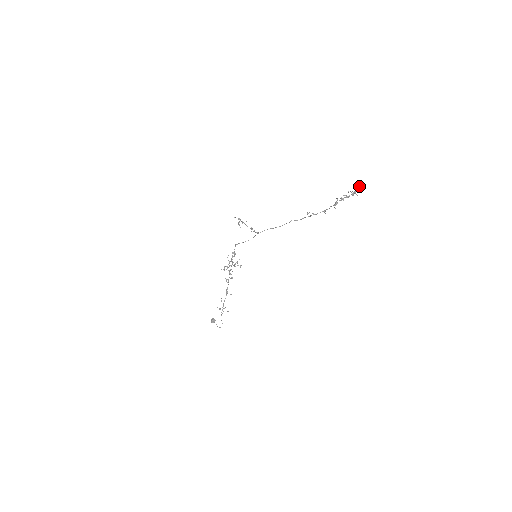
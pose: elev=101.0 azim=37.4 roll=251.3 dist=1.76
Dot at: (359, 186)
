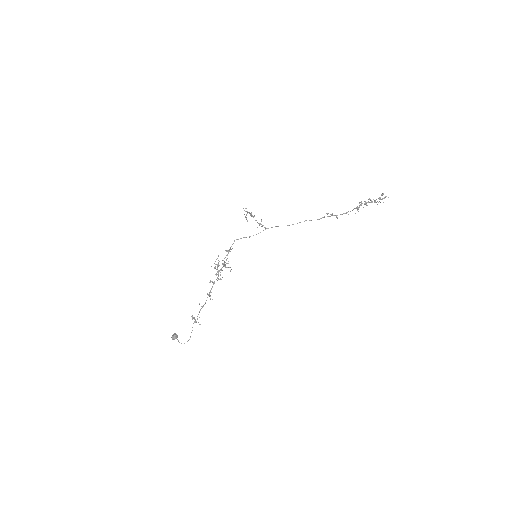
Dot at: (383, 194)
